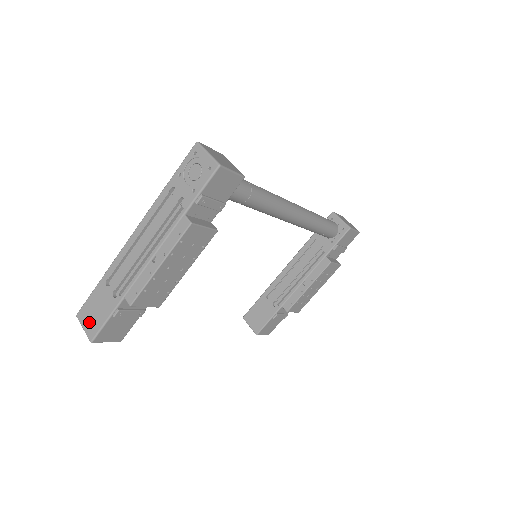
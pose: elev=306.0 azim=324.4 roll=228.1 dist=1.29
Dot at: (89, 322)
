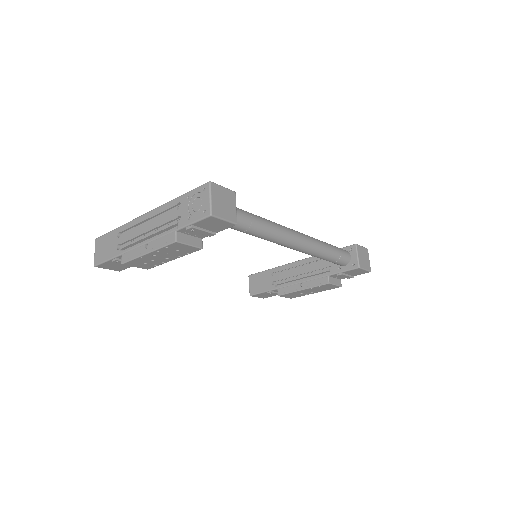
Dot at: (99, 252)
